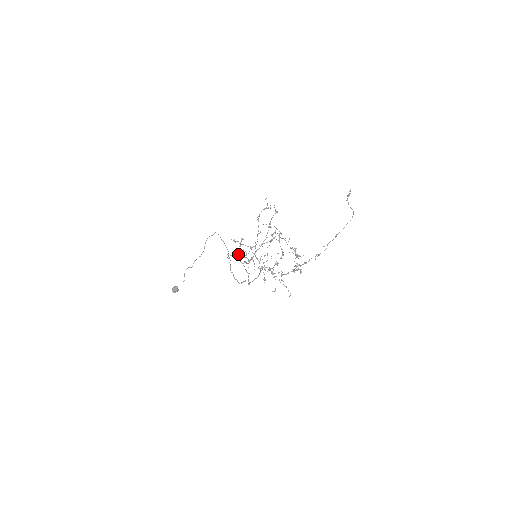
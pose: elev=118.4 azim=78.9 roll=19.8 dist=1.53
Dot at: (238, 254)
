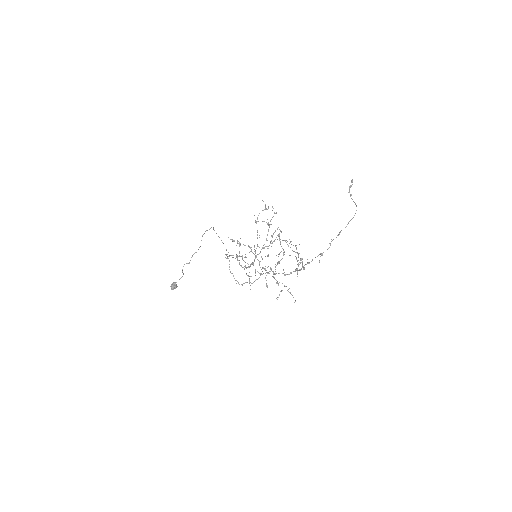
Dot at: (237, 256)
